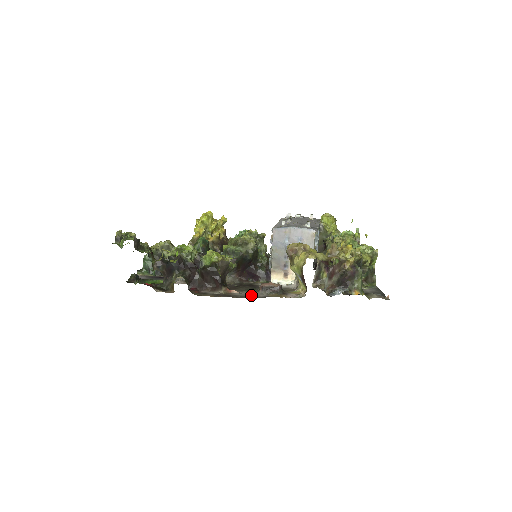
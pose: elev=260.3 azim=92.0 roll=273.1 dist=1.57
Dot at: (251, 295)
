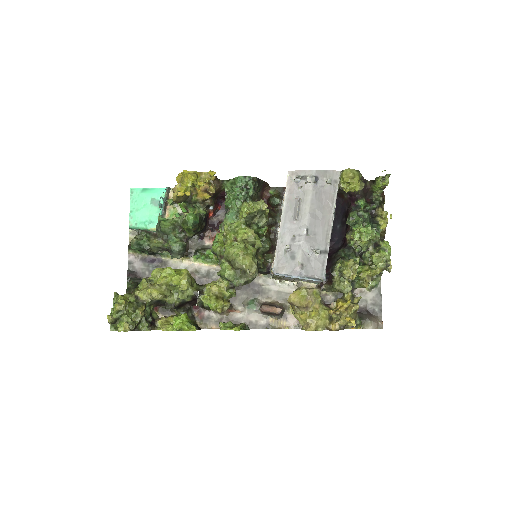
Dot at: (252, 319)
